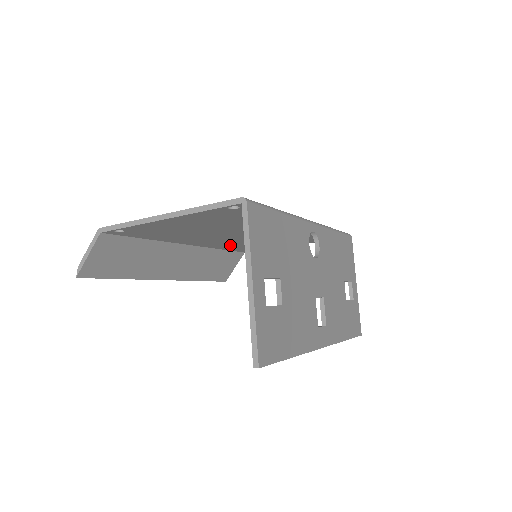
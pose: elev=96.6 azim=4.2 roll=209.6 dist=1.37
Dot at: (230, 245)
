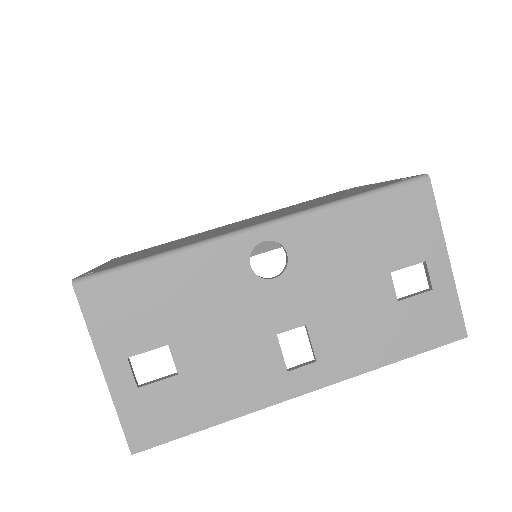
Dot at: occluded
